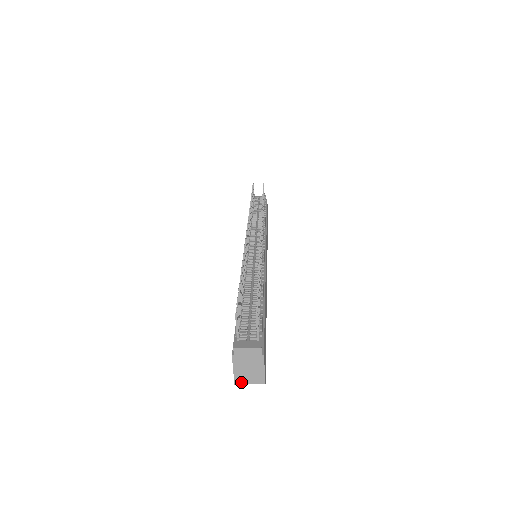
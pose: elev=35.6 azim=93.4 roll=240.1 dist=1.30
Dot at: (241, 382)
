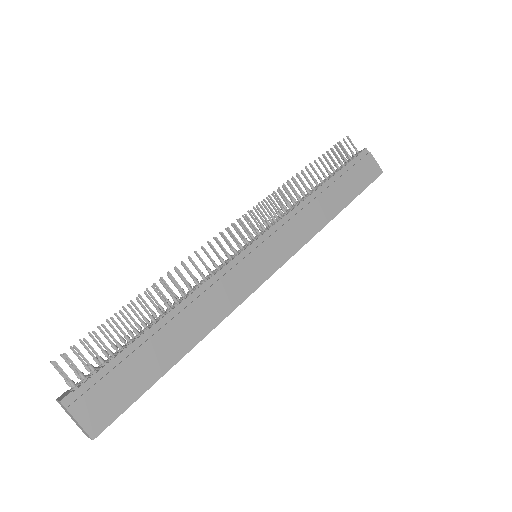
Dot at: (86, 435)
